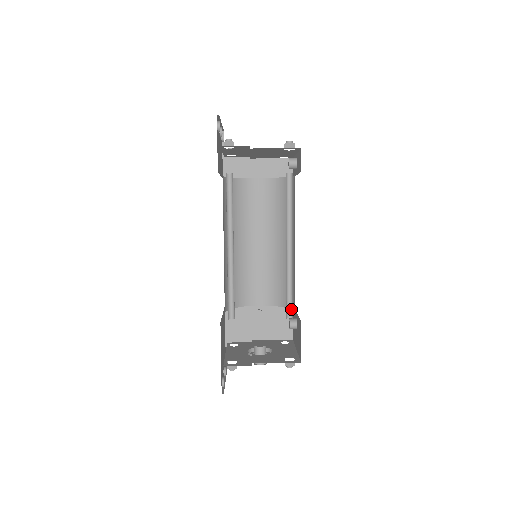
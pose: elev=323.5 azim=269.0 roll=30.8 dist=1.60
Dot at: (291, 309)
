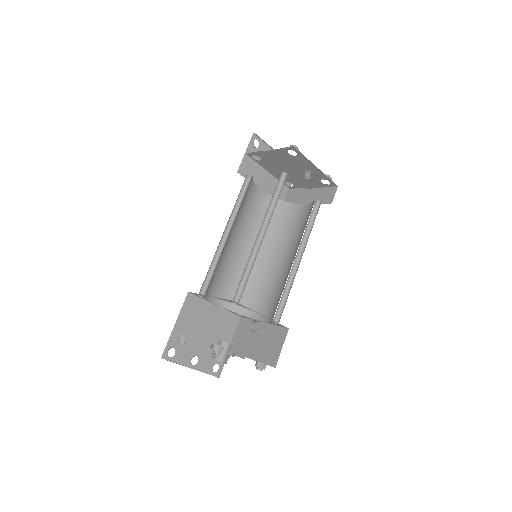
Dot at: occluded
